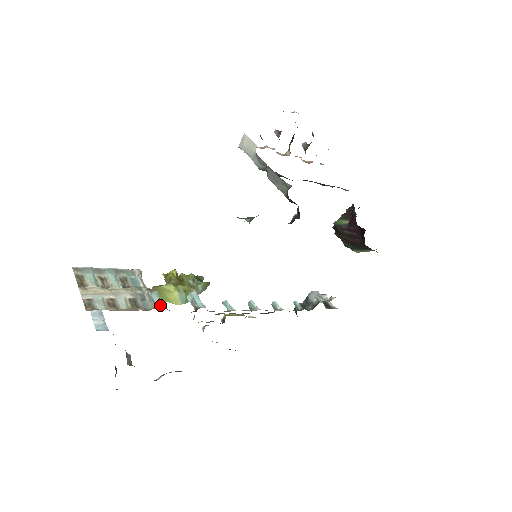
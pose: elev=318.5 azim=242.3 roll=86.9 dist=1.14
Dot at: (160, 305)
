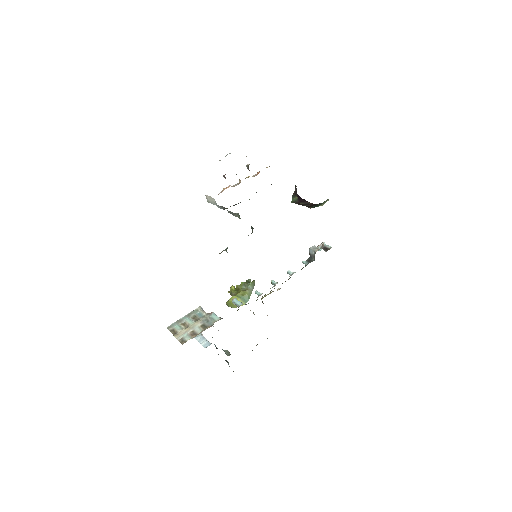
Dot at: (217, 319)
